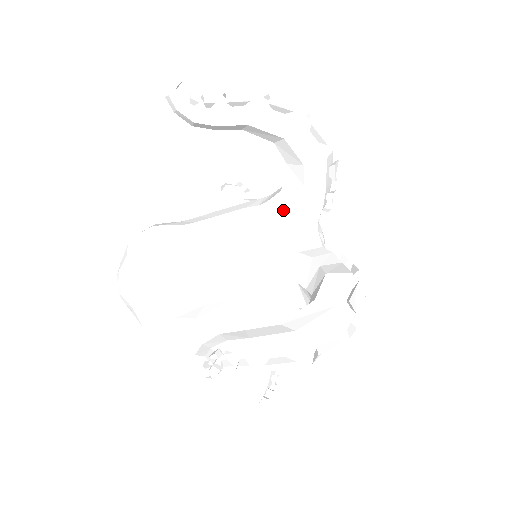
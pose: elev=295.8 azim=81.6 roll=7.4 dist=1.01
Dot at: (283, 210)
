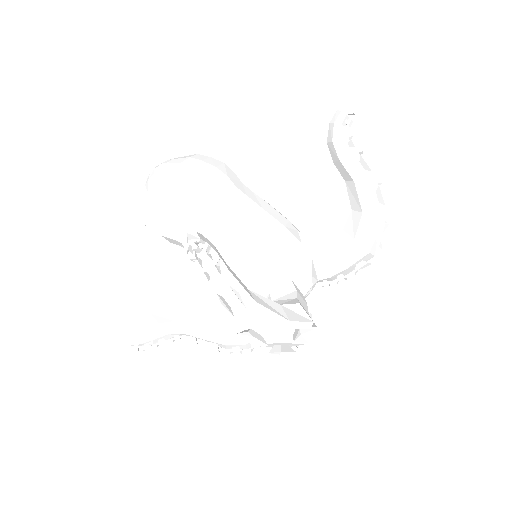
Dot at: (309, 249)
